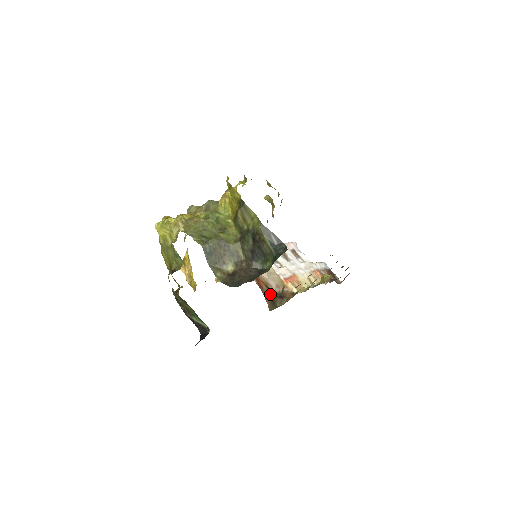
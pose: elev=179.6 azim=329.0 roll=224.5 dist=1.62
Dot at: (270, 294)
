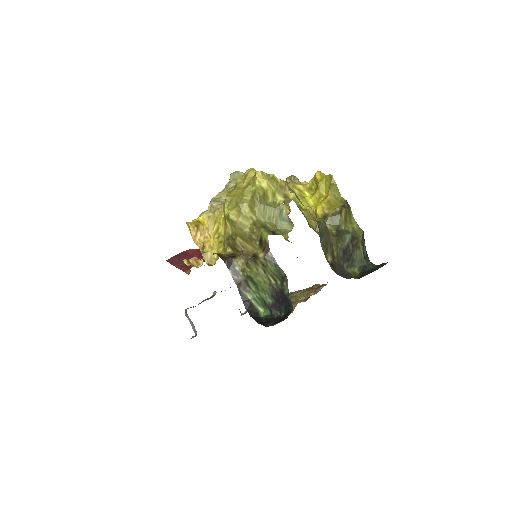
Dot at: occluded
